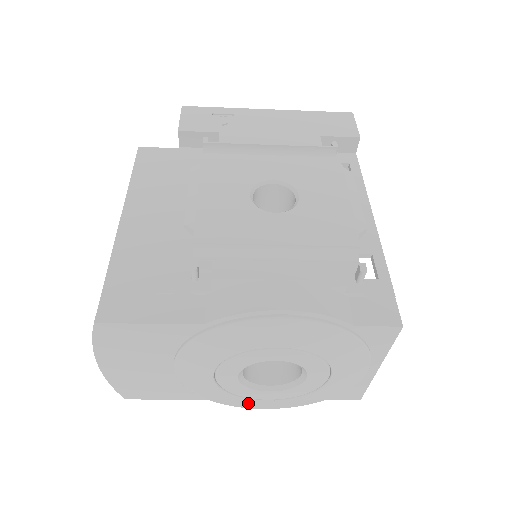
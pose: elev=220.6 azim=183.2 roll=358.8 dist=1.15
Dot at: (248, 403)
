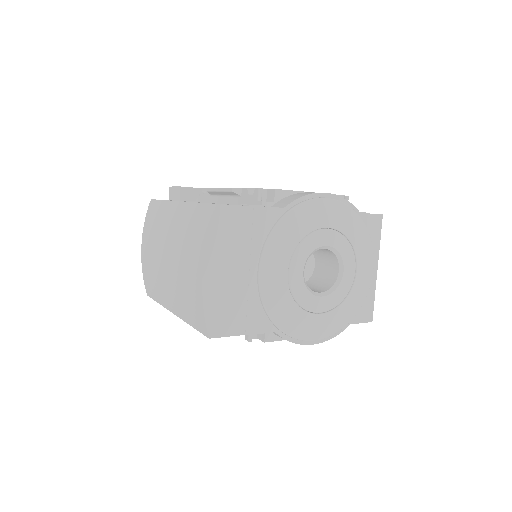
Dot at: (306, 324)
